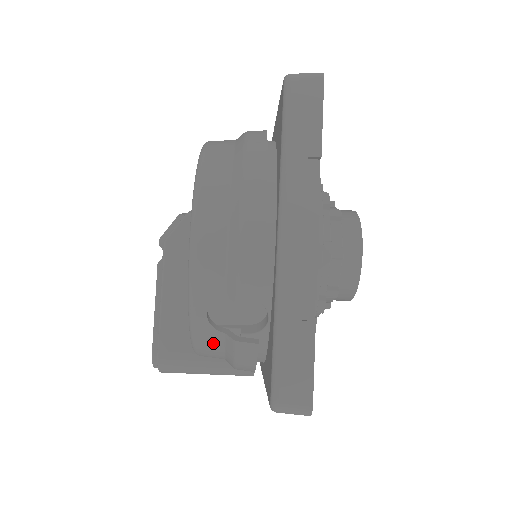
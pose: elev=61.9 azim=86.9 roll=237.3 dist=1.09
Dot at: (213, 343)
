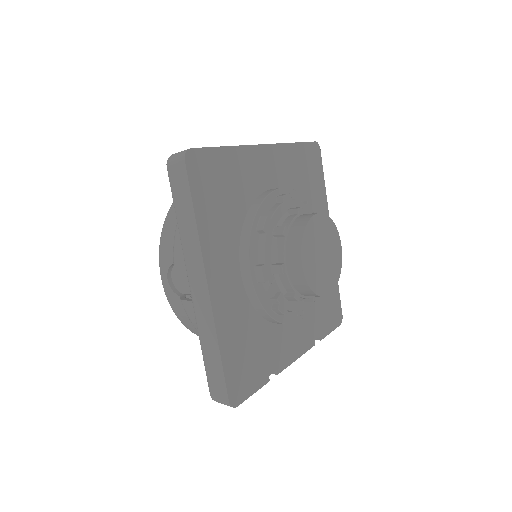
Dot at: occluded
